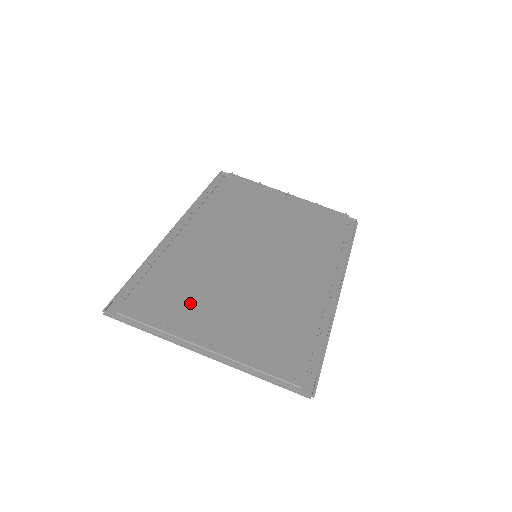
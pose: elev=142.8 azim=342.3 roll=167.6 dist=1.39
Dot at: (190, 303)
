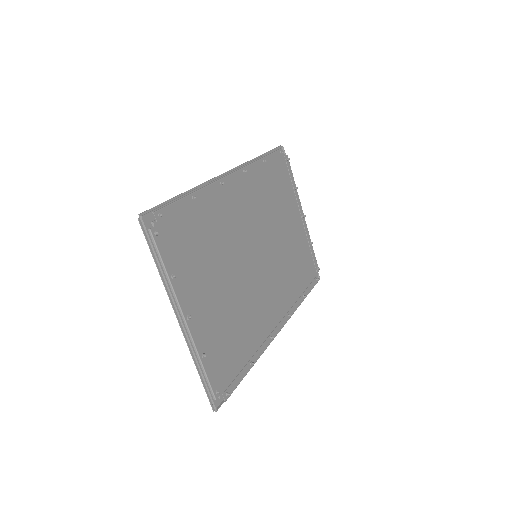
Dot at: (199, 265)
